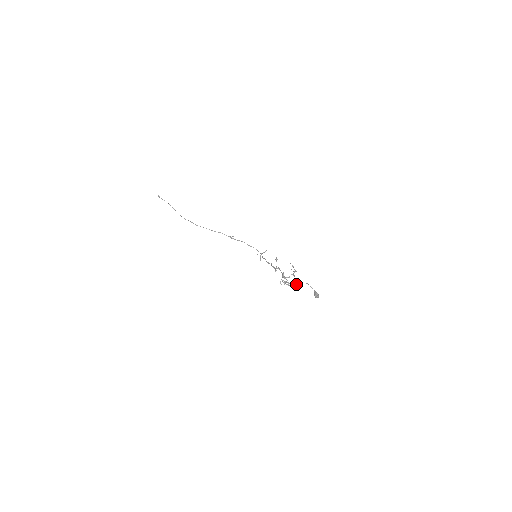
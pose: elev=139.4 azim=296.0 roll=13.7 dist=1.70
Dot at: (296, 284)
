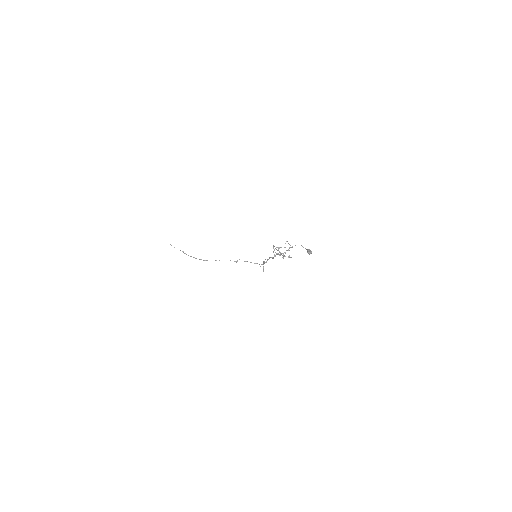
Dot at: occluded
